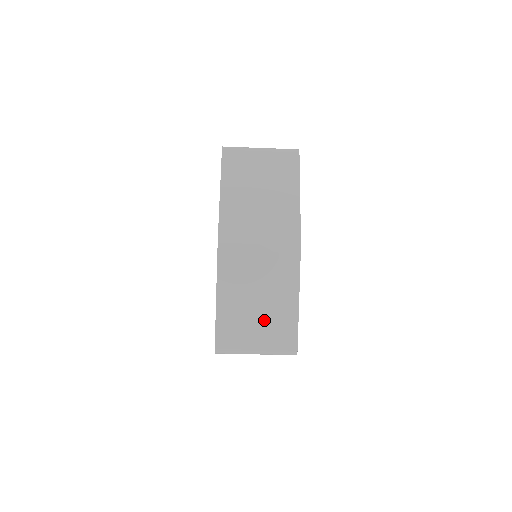
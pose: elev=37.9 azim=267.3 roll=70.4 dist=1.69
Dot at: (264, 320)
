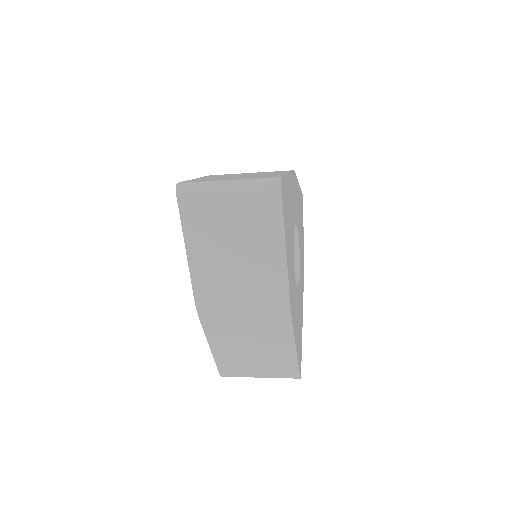
Dot at: (262, 361)
